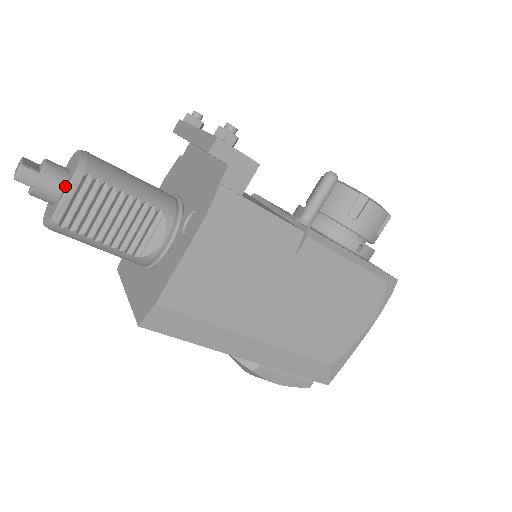
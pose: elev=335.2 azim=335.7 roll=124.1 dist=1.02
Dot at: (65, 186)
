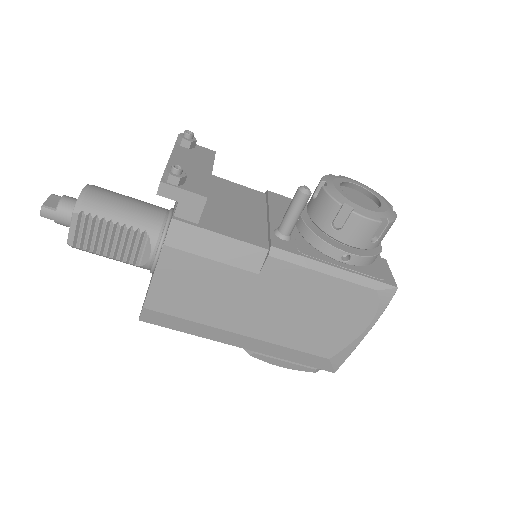
Dot at: occluded
